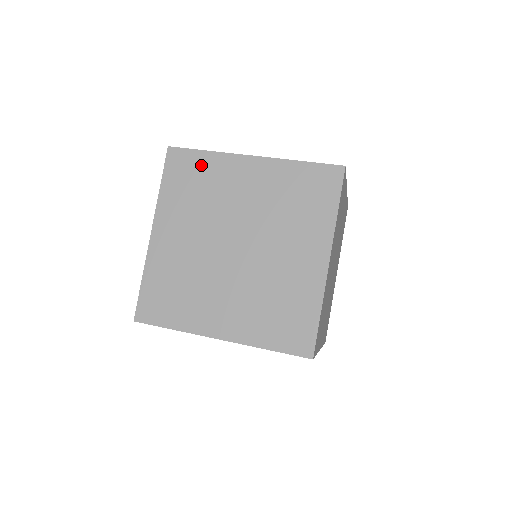
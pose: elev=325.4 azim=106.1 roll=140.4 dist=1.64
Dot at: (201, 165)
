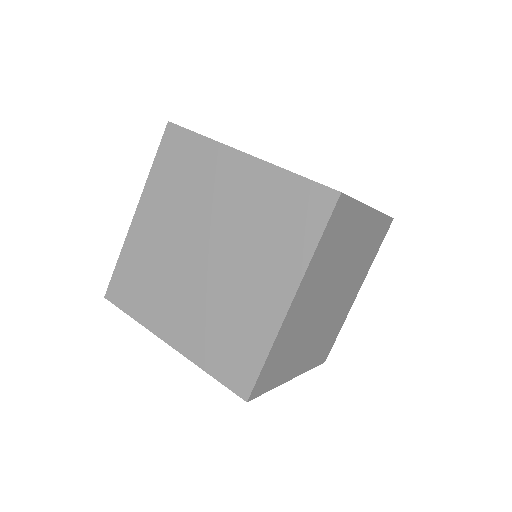
Dot at: (193, 151)
